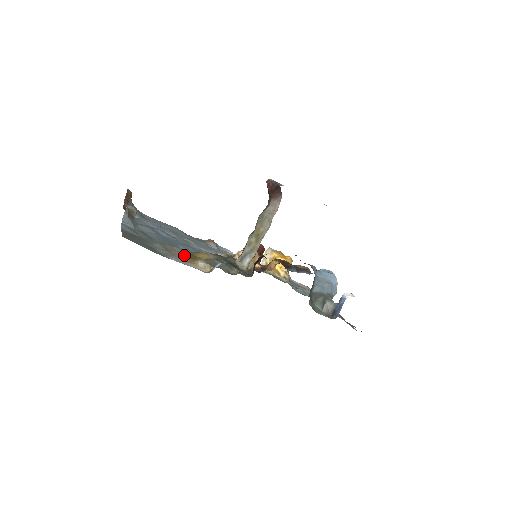
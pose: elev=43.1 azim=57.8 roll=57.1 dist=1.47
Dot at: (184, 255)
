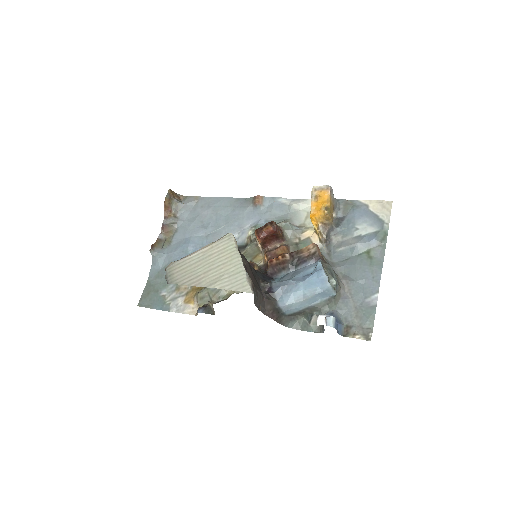
Dot at: (191, 286)
